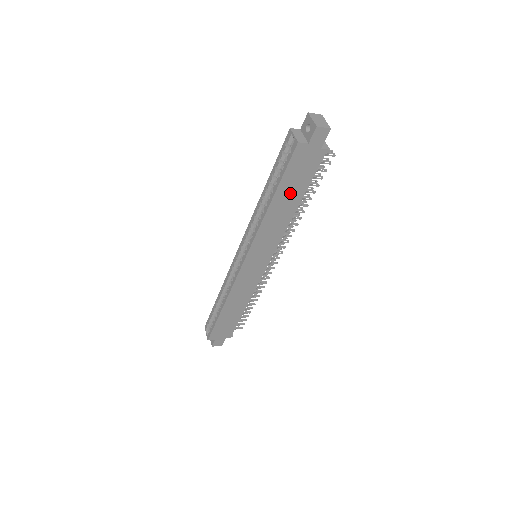
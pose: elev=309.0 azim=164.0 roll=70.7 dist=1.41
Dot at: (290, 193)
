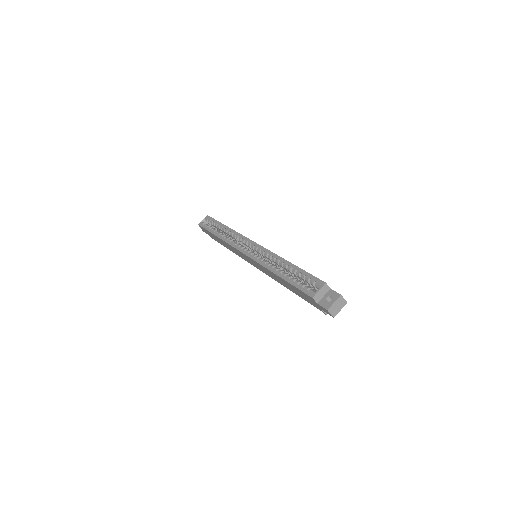
Dot at: (291, 287)
